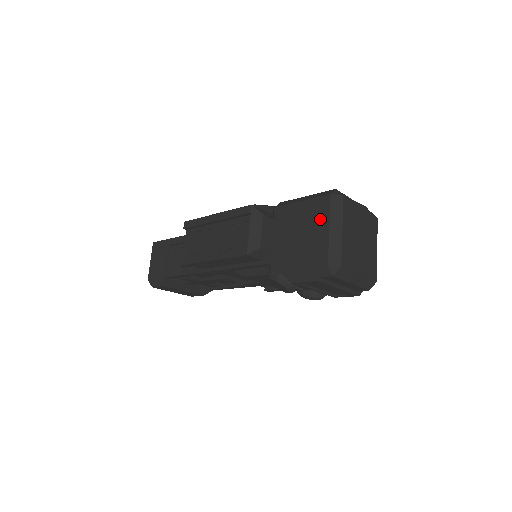
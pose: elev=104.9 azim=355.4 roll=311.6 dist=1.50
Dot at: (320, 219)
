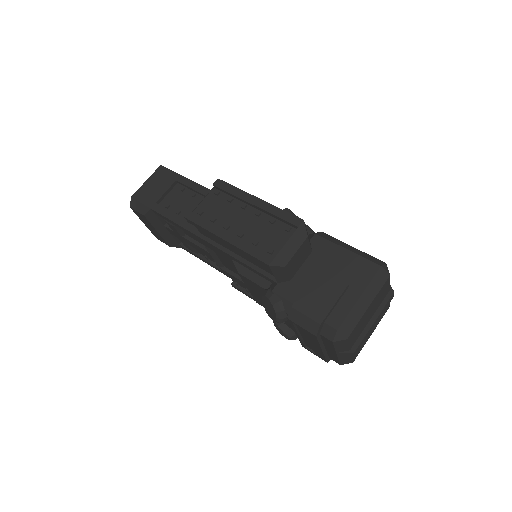
Dot at: (356, 281)
